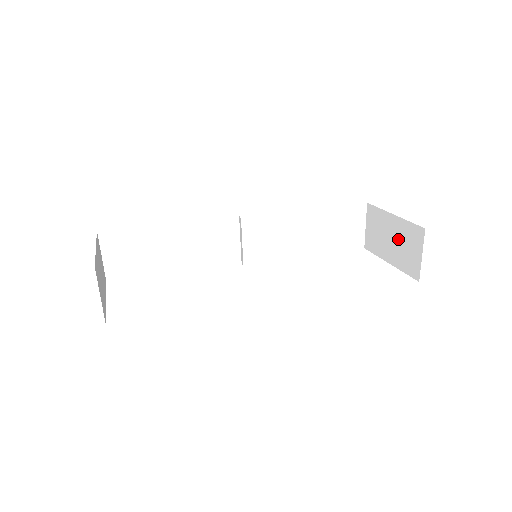
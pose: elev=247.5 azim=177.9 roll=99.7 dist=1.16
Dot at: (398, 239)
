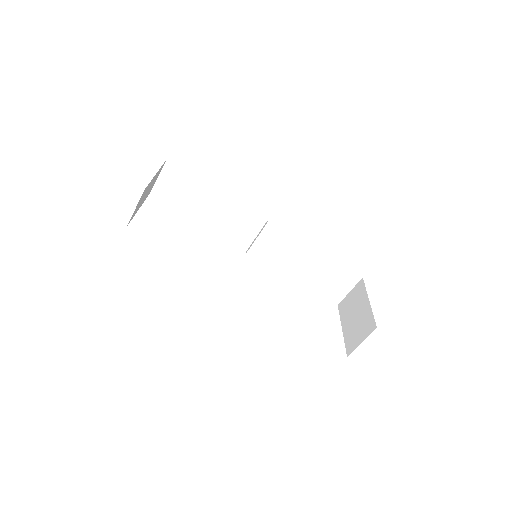
Dot at: (359, 319)
